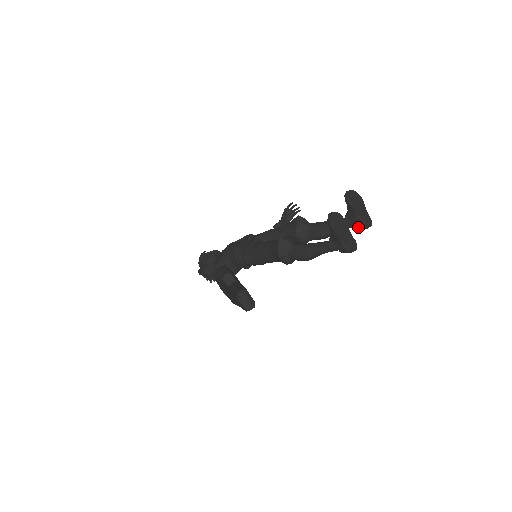
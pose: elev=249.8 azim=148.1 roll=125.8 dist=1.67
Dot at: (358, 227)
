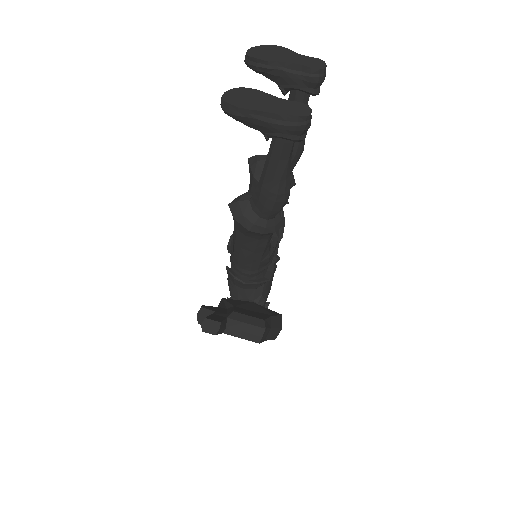
Dot at: (310, 88)
